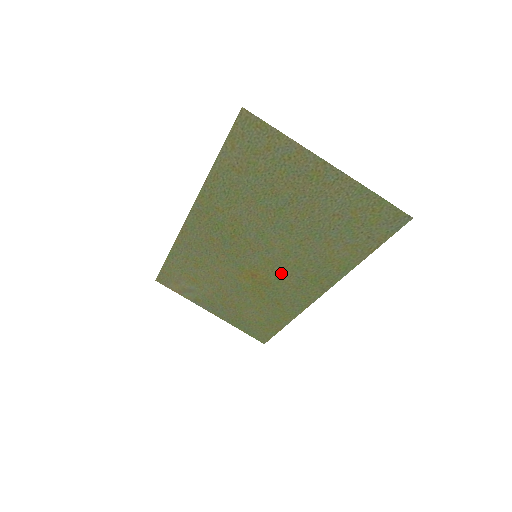
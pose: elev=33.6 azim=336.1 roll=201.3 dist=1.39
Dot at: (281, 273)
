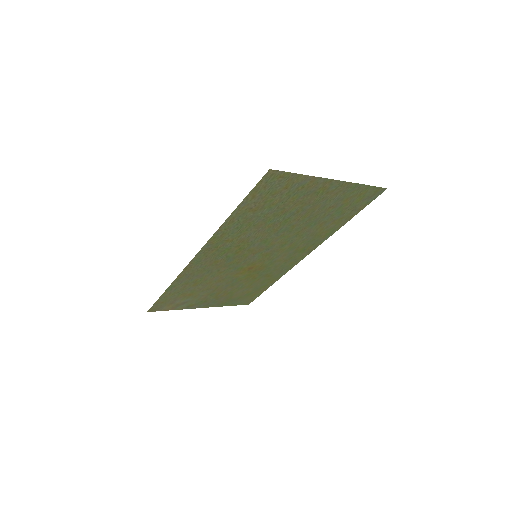
Dot at: (275, 257)
